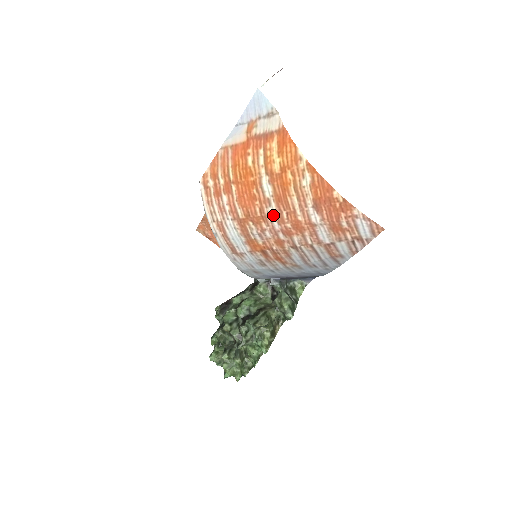
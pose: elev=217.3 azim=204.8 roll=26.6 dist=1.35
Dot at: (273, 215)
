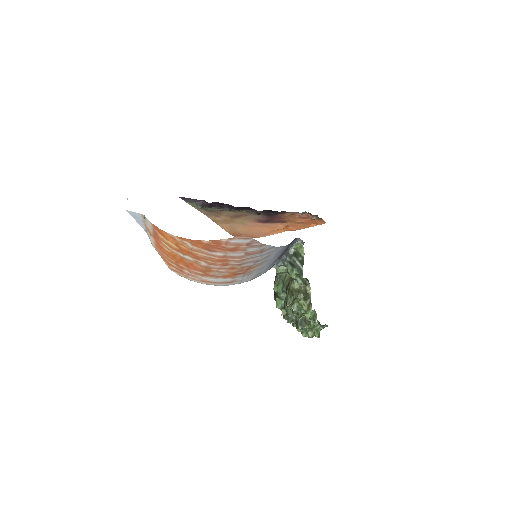
Dot at: (207, 265)
